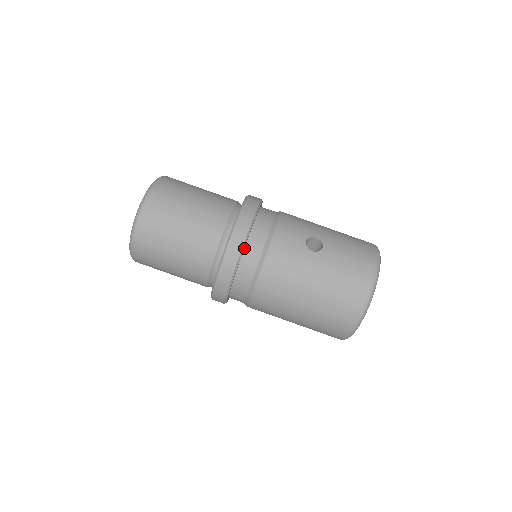
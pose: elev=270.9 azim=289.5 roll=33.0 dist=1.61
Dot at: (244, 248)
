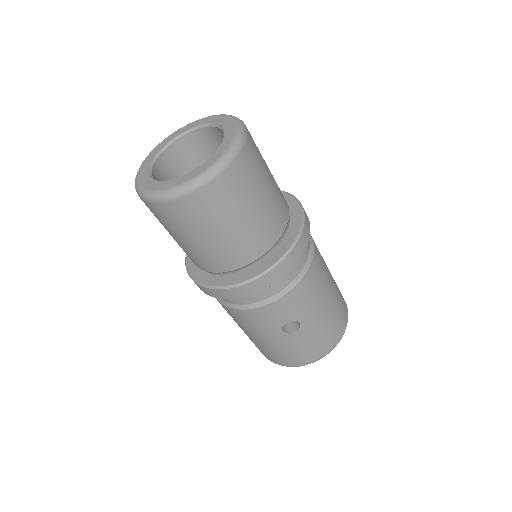
Dot at: occluded
